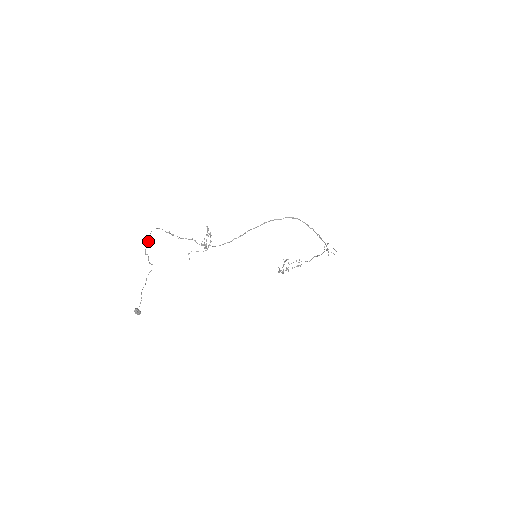
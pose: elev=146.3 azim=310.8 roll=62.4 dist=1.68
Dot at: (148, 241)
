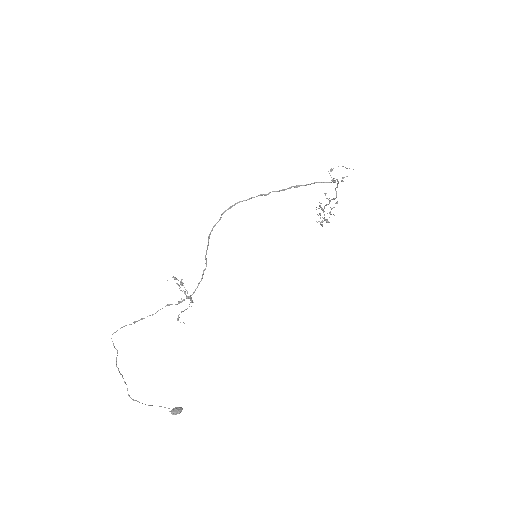
Dot at: (117, 352)
